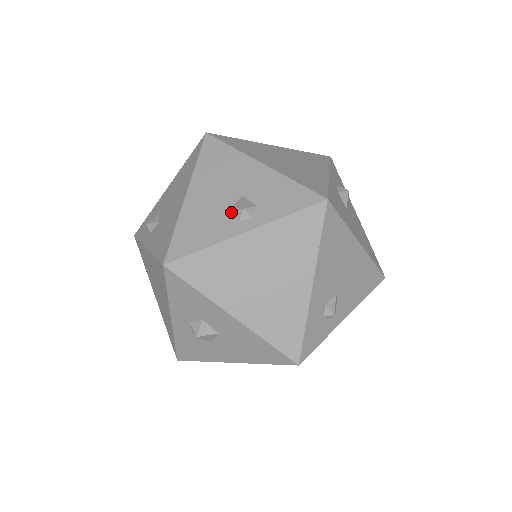
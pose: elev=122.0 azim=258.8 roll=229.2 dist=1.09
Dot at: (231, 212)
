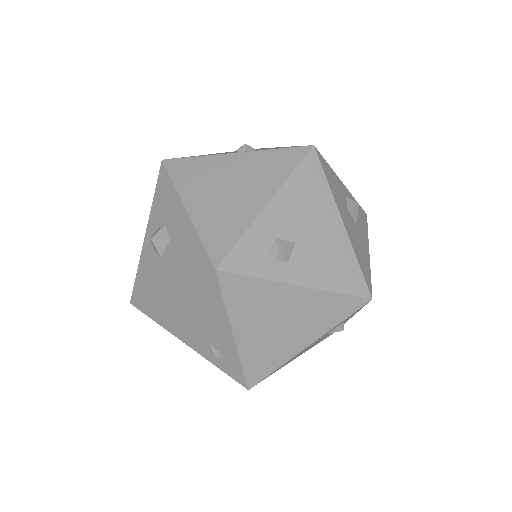
Dot at: (236, 151)
